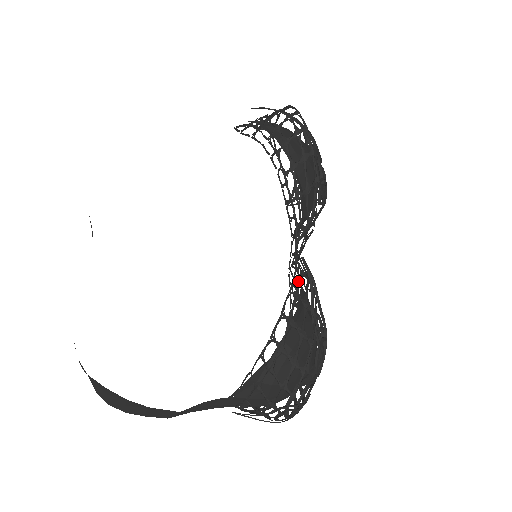
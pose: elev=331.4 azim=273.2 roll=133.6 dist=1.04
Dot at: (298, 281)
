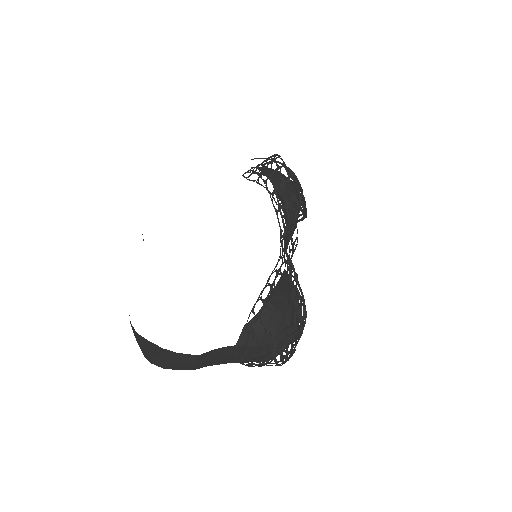
Dot at: (281, 265)
